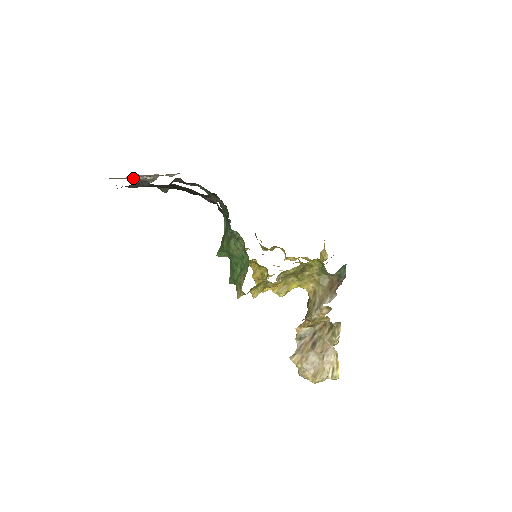
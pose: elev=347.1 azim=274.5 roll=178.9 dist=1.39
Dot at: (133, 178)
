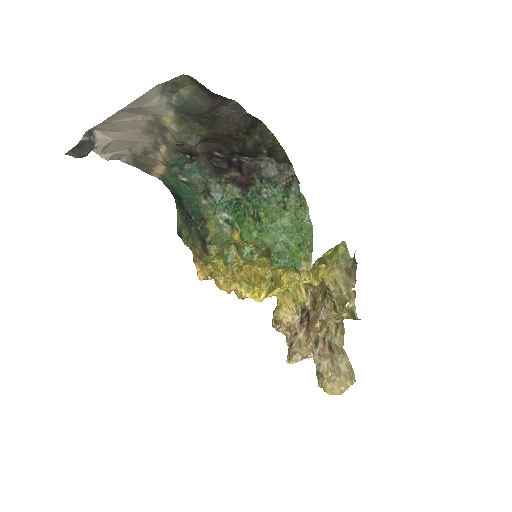
Dot at: (85, 132)
